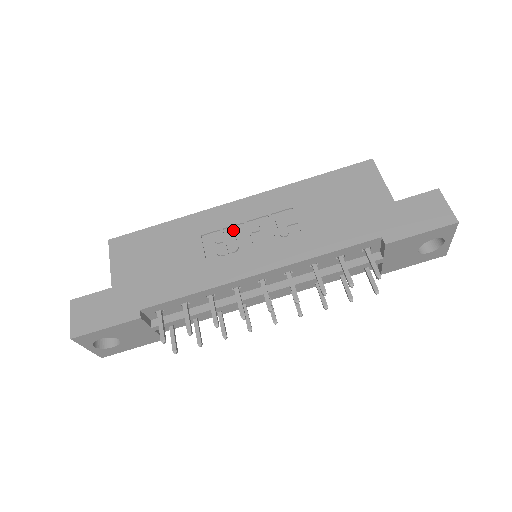
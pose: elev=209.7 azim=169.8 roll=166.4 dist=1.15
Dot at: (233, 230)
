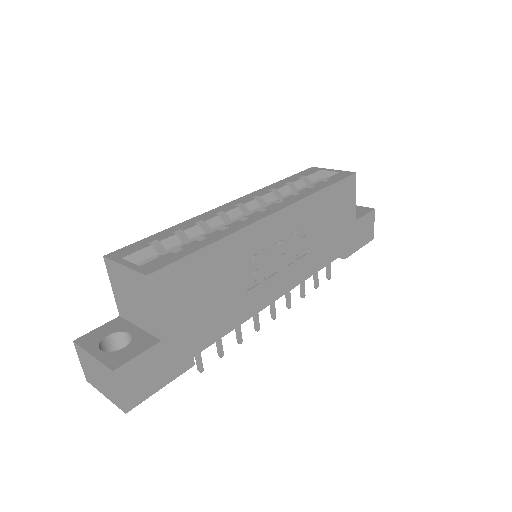
Dot at: (268, 252)
